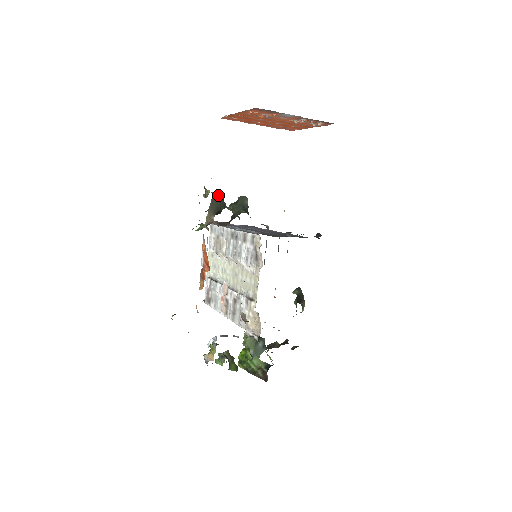
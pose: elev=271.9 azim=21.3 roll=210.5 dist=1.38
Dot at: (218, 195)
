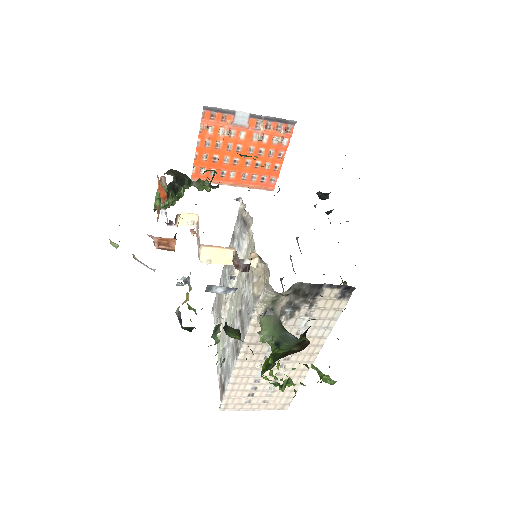
Dot at: occluded
